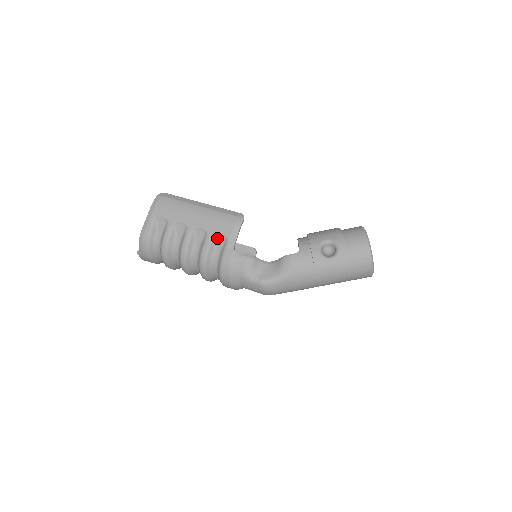
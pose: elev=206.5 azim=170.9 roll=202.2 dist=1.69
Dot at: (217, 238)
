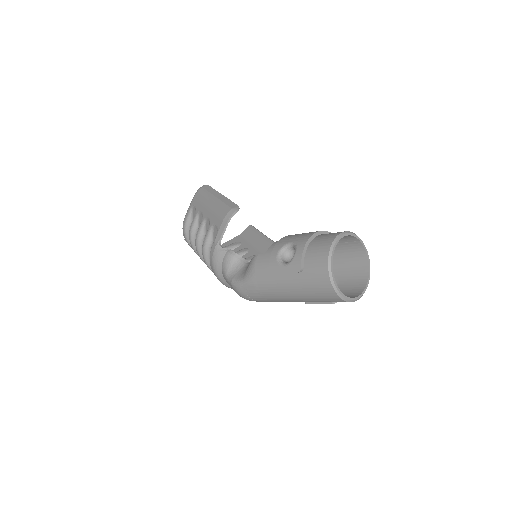
Dot at: (214, 230)
